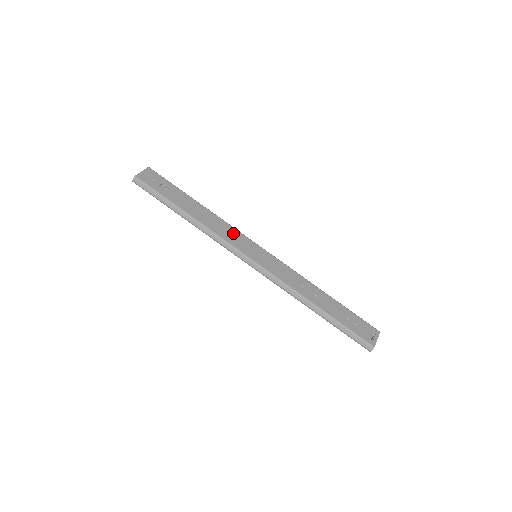
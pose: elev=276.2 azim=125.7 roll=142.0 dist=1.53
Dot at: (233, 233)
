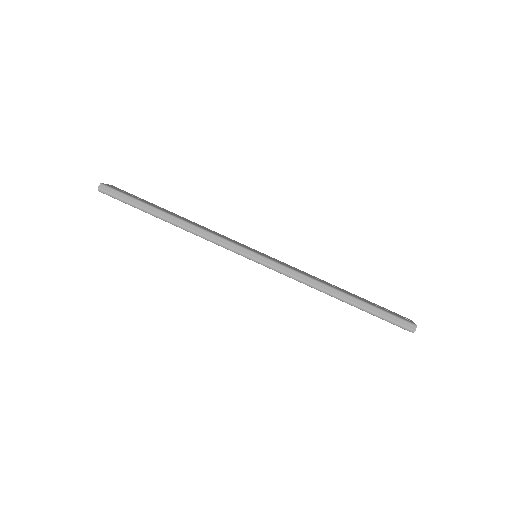
Dot at: (224, 236)
